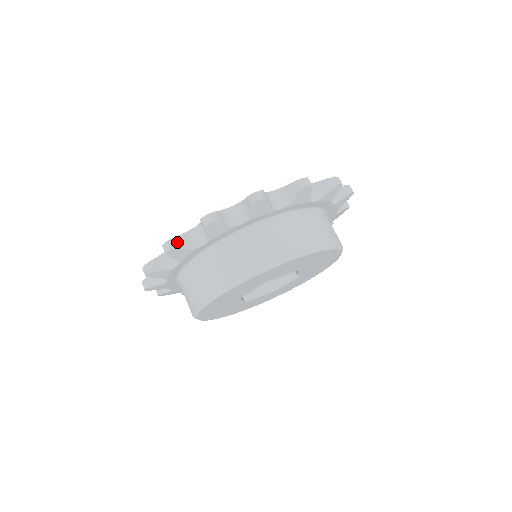
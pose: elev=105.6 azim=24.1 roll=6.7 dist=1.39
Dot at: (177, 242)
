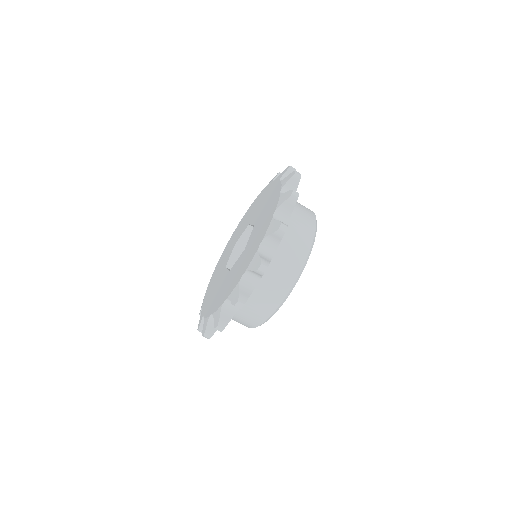
Dot at: occluded
